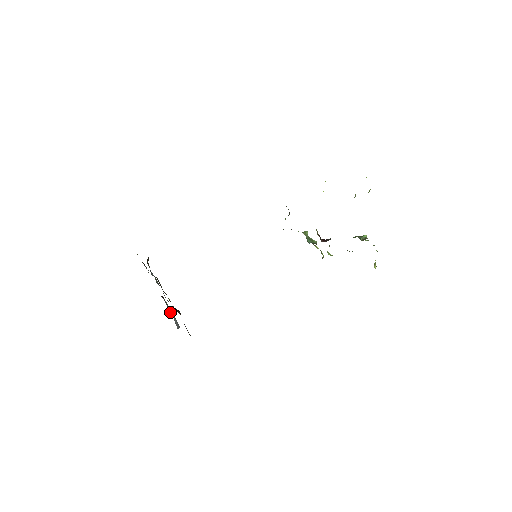
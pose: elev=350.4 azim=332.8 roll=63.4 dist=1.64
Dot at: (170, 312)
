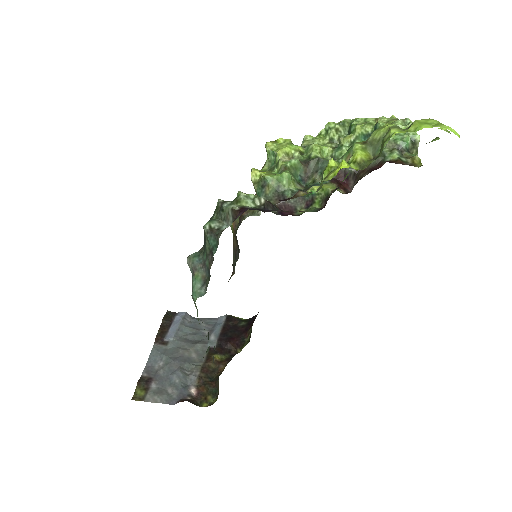
Dot at: (167, 324)
